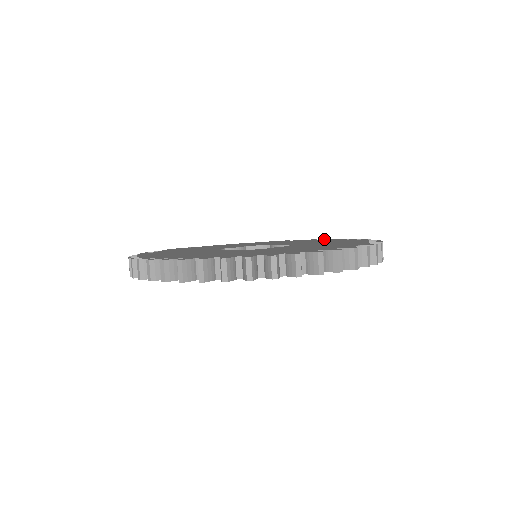
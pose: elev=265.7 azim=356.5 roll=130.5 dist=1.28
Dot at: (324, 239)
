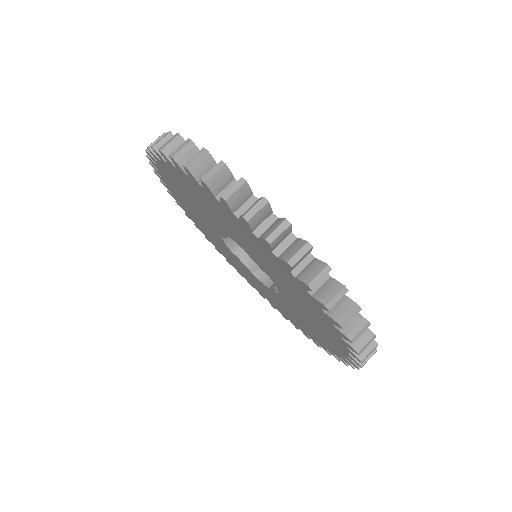
Dot at: occluded
